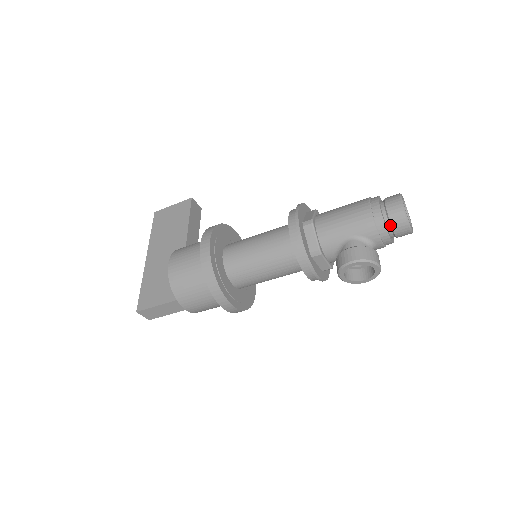
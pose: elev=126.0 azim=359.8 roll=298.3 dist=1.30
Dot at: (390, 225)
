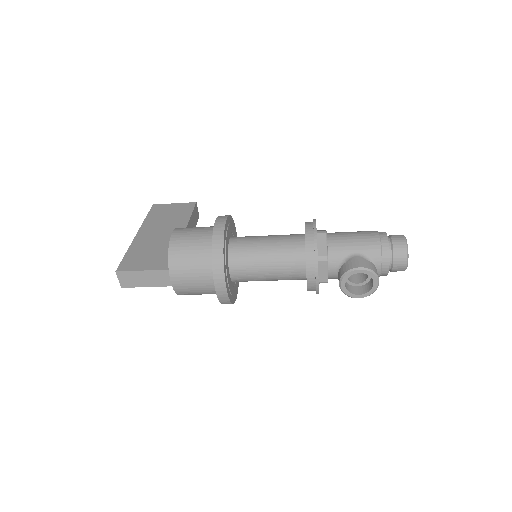
Dot at: (392, 254)
